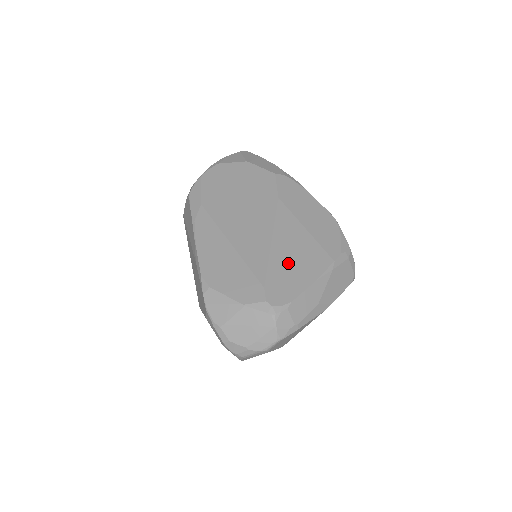
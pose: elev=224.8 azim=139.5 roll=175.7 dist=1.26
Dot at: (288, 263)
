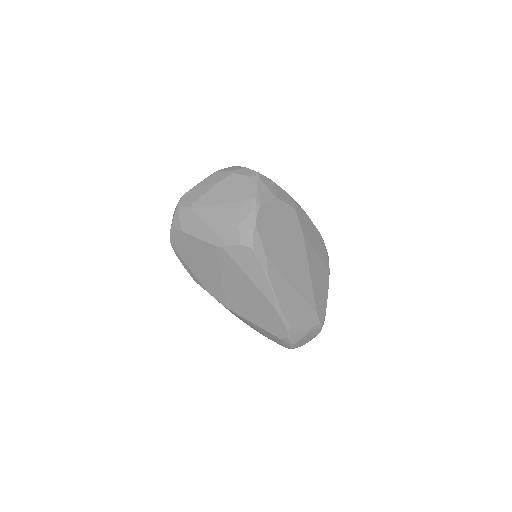
Dot at: (319, 288)
